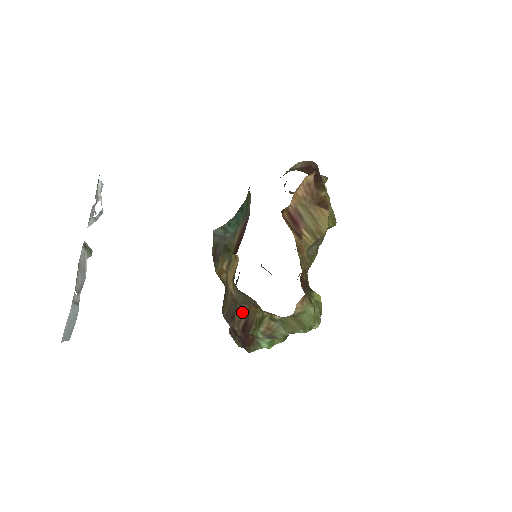
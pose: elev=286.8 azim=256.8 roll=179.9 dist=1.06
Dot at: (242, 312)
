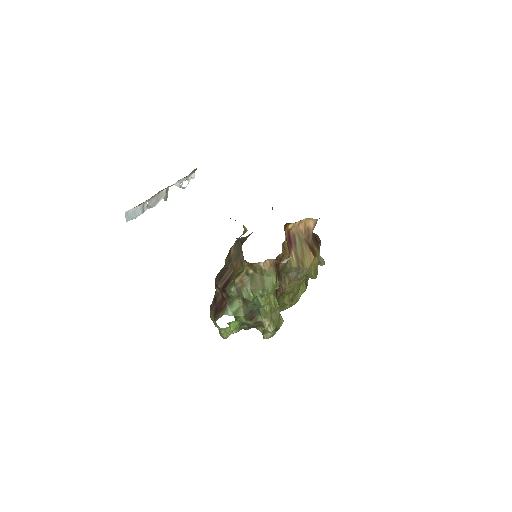
Dot at: (230, 272)
